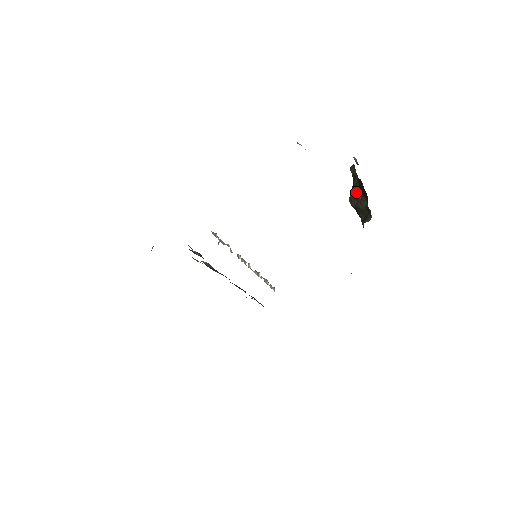
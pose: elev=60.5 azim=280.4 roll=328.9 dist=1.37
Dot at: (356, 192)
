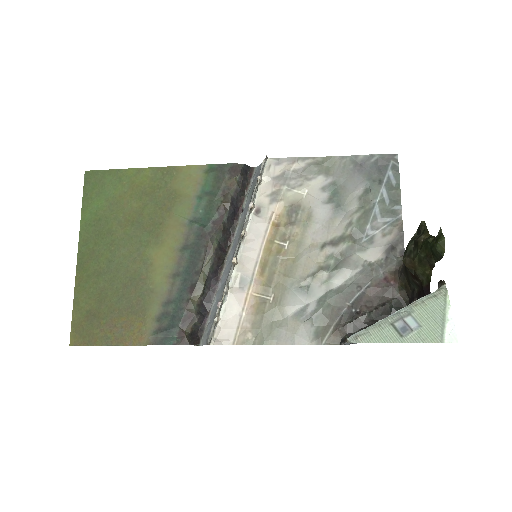
Dot at: (415, 276)
